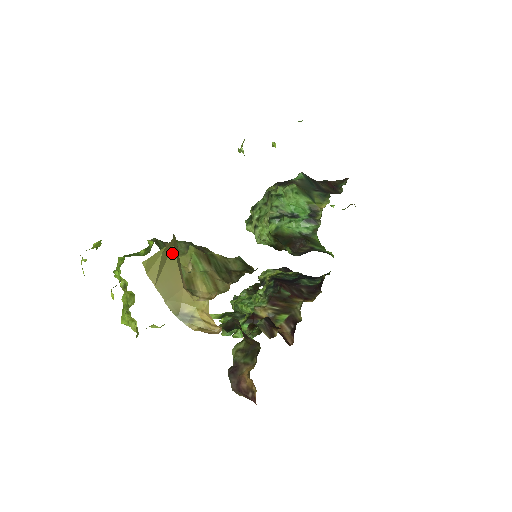
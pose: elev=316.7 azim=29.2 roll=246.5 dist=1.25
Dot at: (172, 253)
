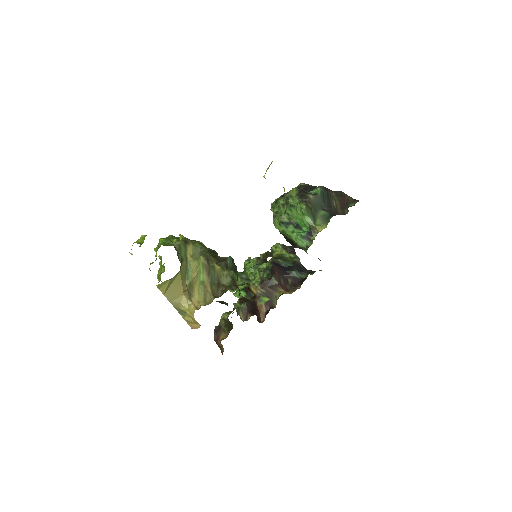
Dot at: (178, 276)
